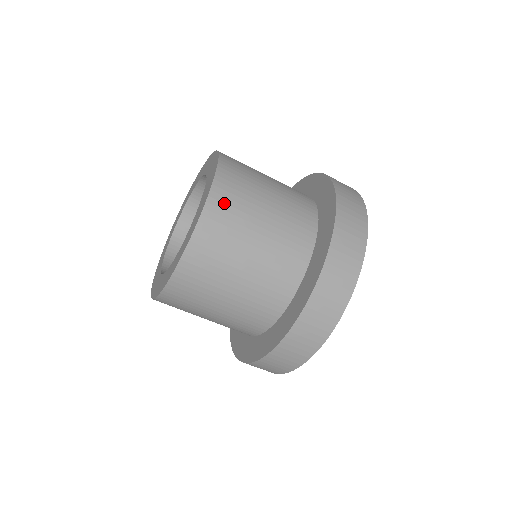
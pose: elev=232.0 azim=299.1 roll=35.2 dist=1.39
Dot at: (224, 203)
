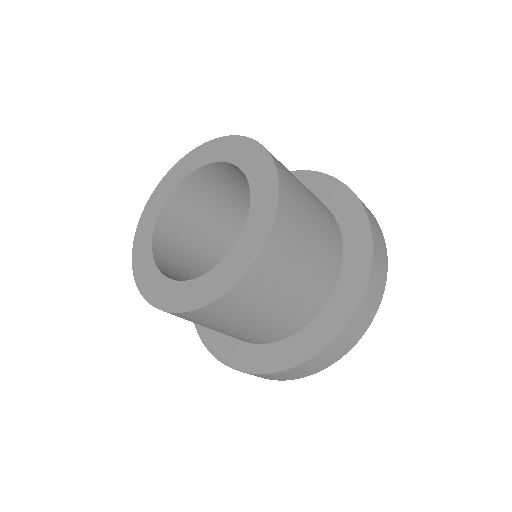
Dot at: (256, 283)
